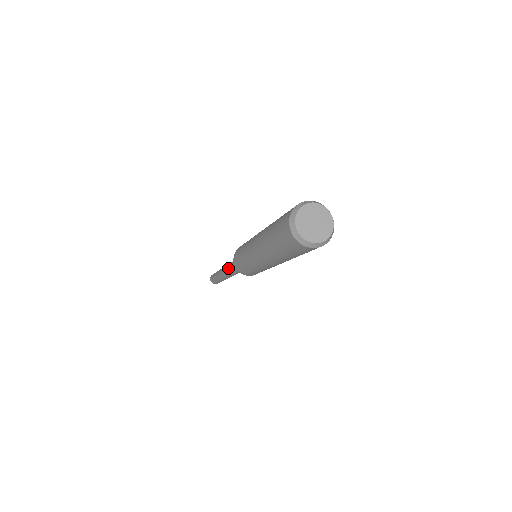
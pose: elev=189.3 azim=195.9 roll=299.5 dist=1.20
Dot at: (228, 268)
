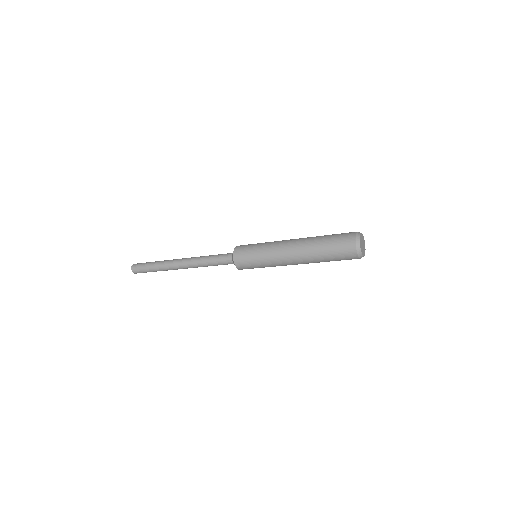
Dot at: (196, 262)
